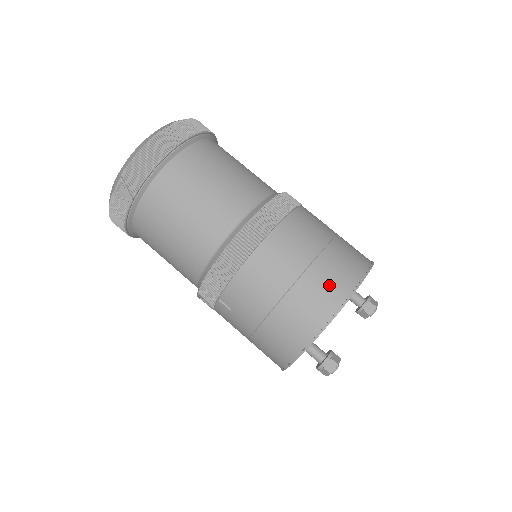
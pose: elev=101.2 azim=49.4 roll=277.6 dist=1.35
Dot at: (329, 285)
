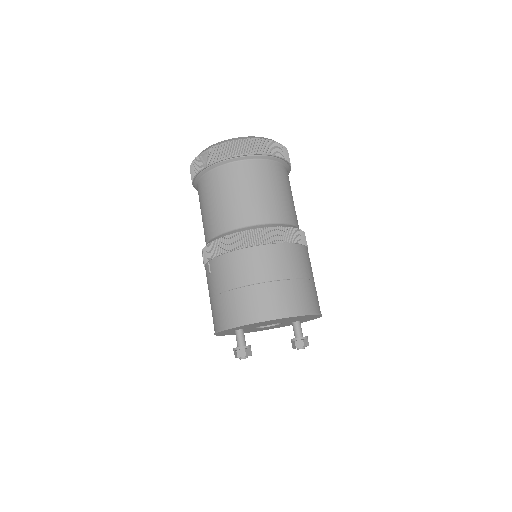
Dot at: (272, 302)
